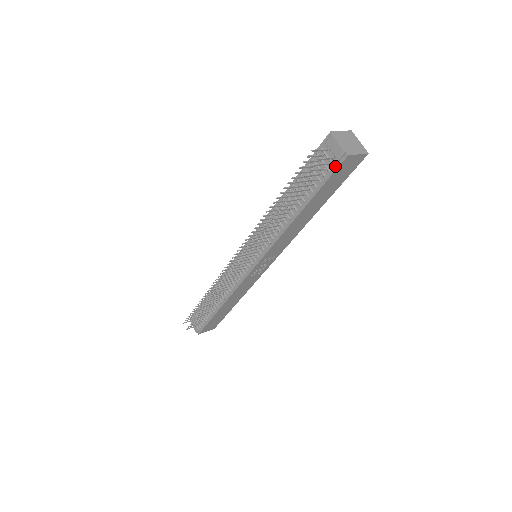
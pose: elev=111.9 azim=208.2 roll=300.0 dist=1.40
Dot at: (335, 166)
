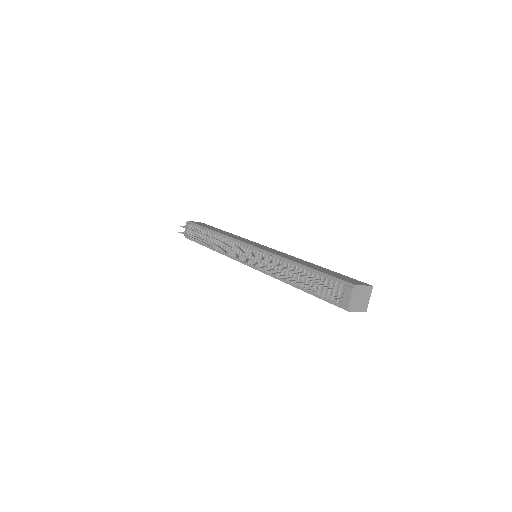
Dot at: (337, 303)
